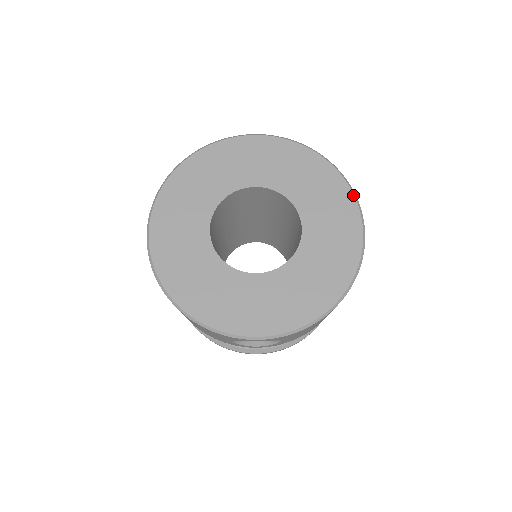
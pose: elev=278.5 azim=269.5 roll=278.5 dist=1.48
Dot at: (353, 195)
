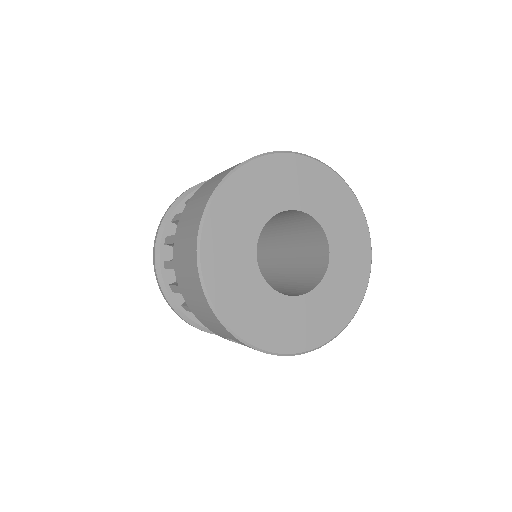
Dot at: (371, 254)
